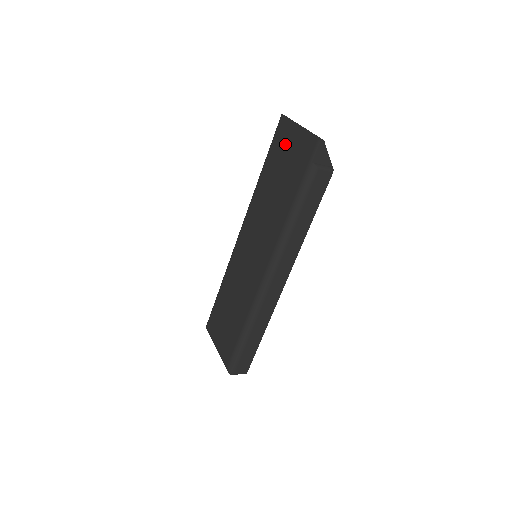
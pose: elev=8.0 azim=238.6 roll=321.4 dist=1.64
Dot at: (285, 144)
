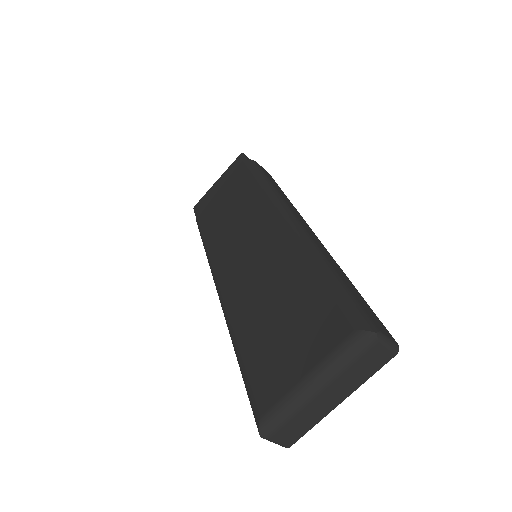
Dot at: (213, 197)
